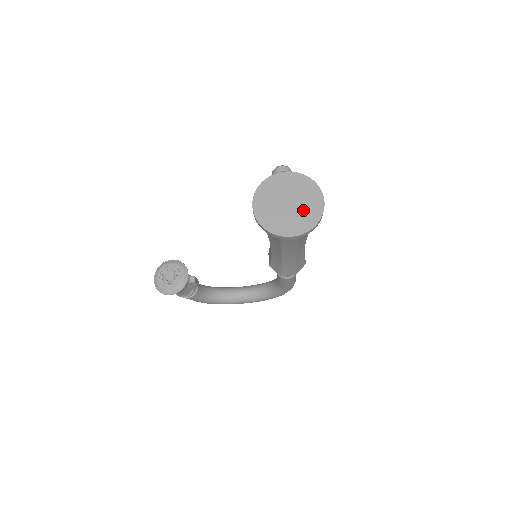
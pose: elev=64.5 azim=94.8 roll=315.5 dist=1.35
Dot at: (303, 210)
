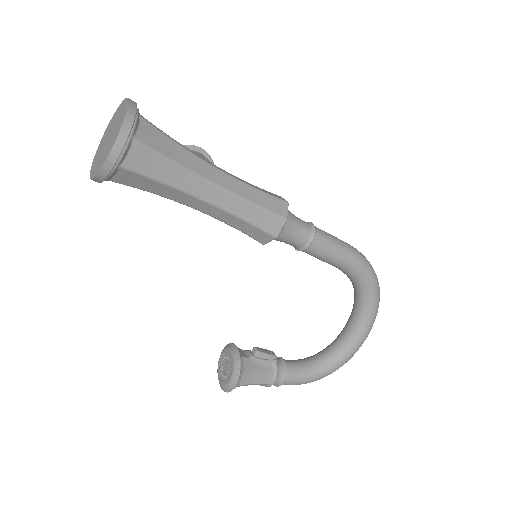
Dot at: (117, 125)
